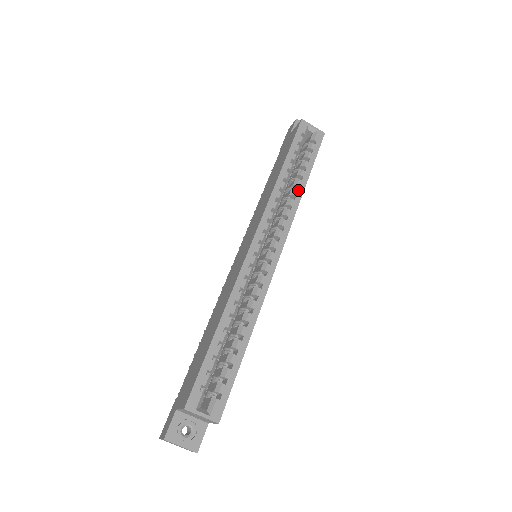
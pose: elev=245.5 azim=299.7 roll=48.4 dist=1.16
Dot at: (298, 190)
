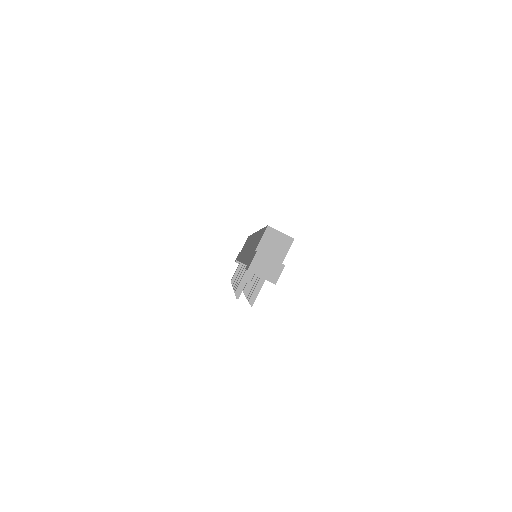
Dot at: occluded
